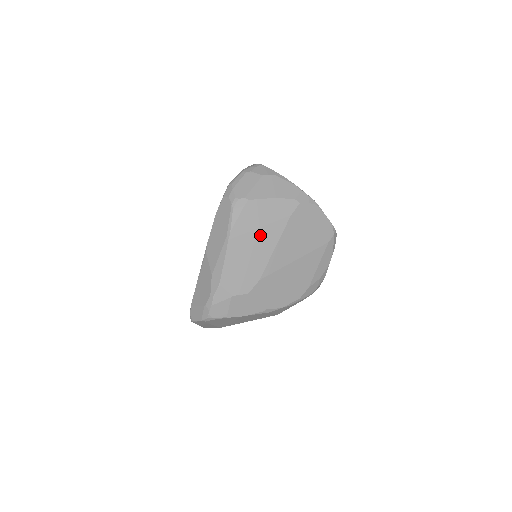
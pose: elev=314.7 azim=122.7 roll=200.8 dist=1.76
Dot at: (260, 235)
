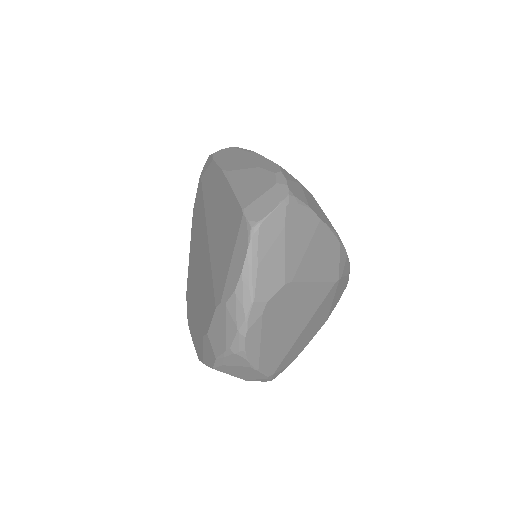
Dot at: occluded
